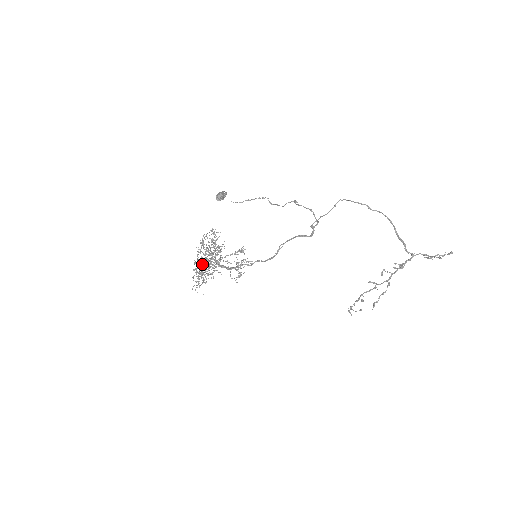
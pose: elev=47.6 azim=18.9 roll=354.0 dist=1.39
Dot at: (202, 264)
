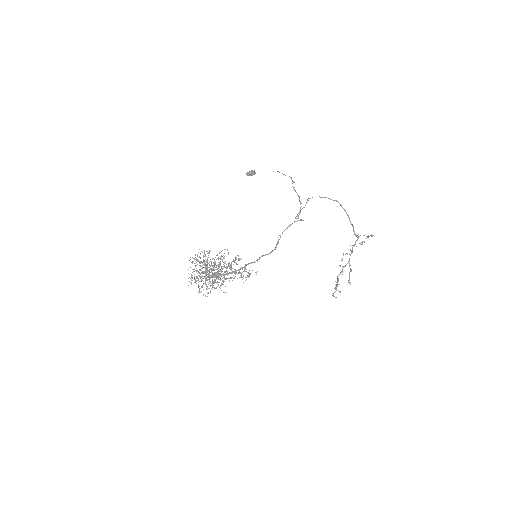
Dot at: (213, 268)
